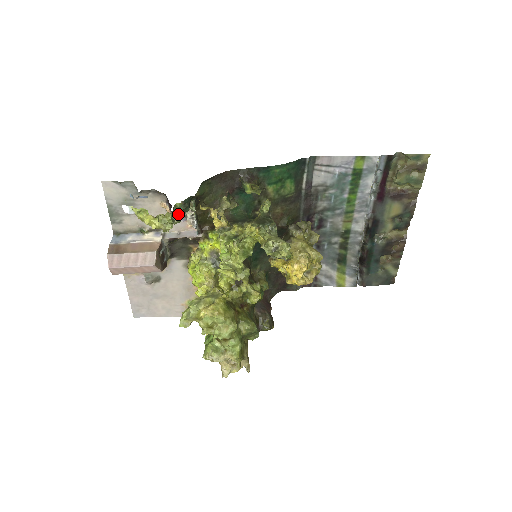
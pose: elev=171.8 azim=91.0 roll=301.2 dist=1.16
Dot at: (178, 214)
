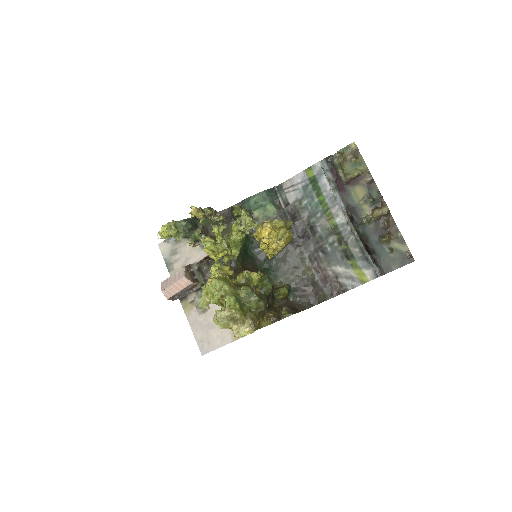
Dot at: (191, 237)
